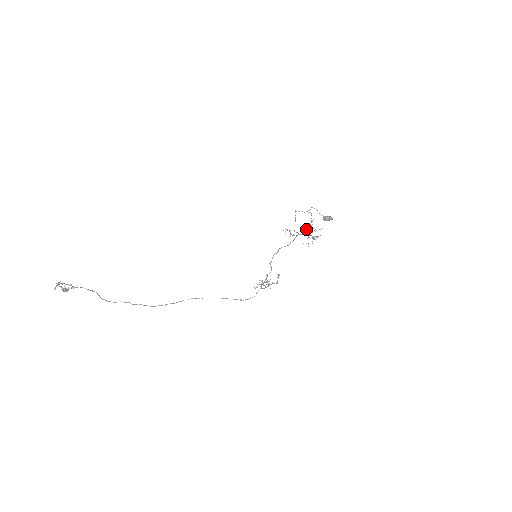
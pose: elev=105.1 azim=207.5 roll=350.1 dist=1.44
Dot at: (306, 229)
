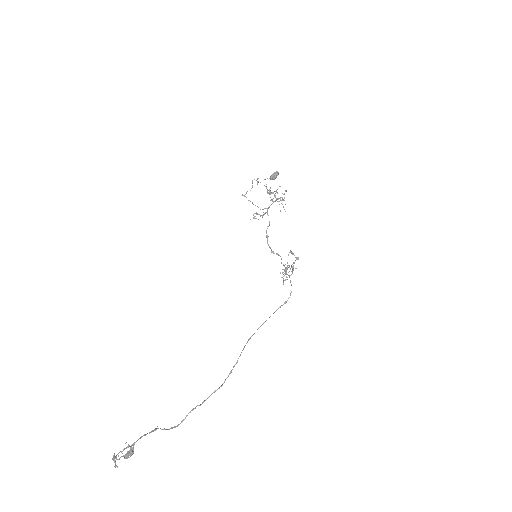
Dot at: occluded
